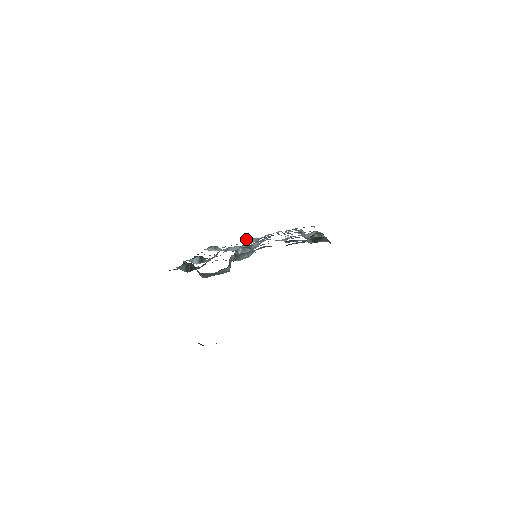
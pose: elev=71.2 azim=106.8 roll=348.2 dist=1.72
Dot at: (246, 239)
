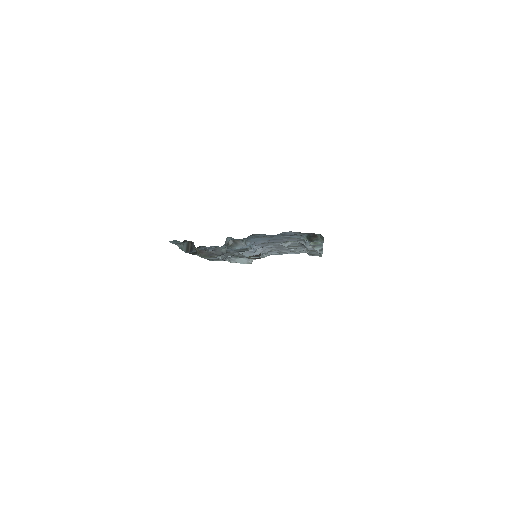
Dot at: occluded
